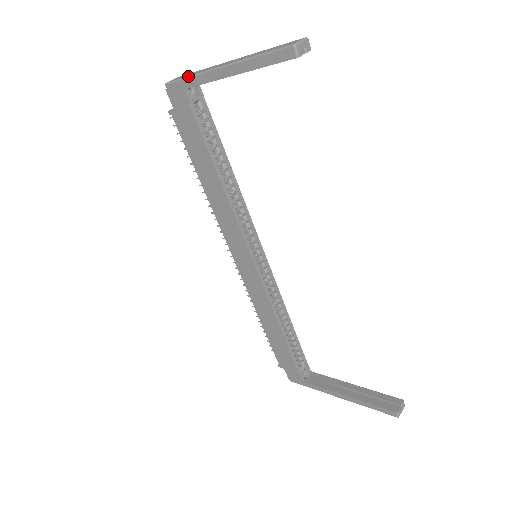
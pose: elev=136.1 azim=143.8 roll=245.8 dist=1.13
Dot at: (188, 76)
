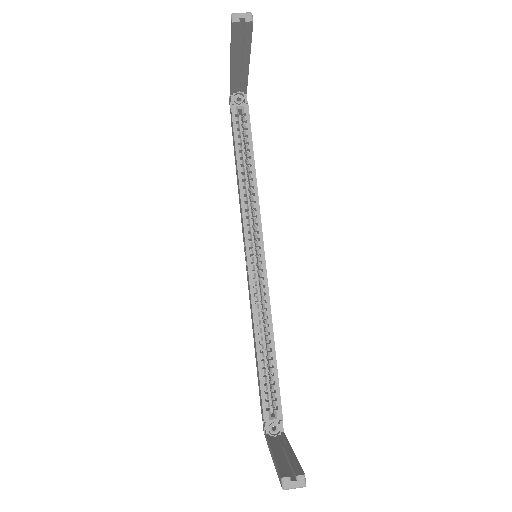
Dot at: occluded
